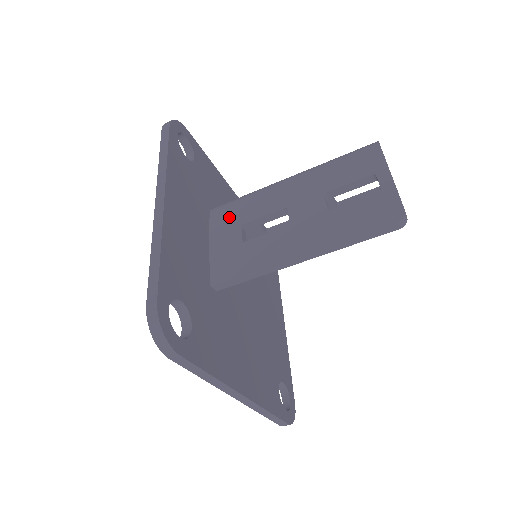
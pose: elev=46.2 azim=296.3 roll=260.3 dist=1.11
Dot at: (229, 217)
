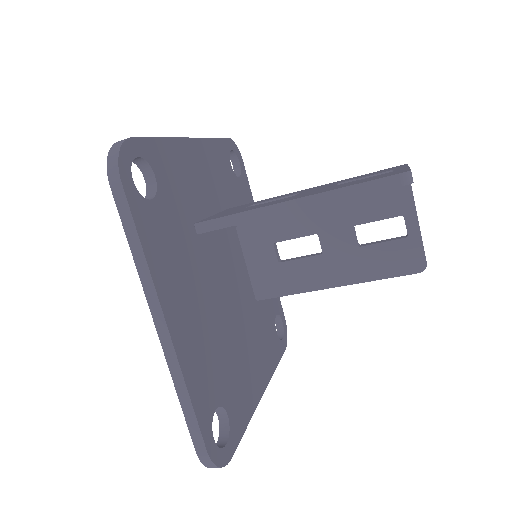
Dot at: (244, 205)
